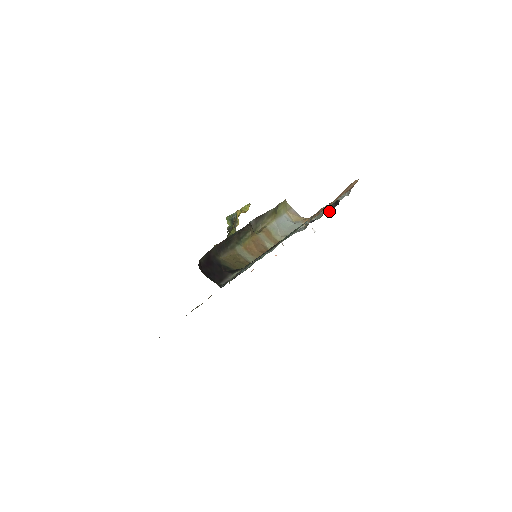
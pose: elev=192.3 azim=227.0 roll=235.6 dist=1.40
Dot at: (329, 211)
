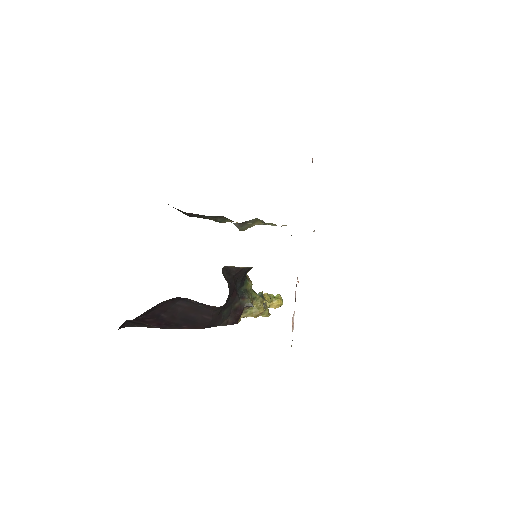
Dot at: occluded
